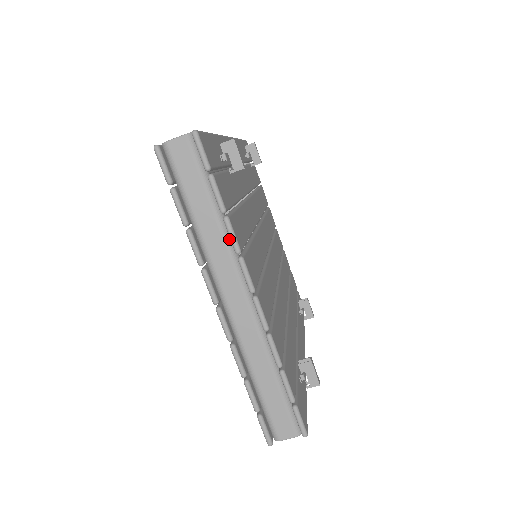
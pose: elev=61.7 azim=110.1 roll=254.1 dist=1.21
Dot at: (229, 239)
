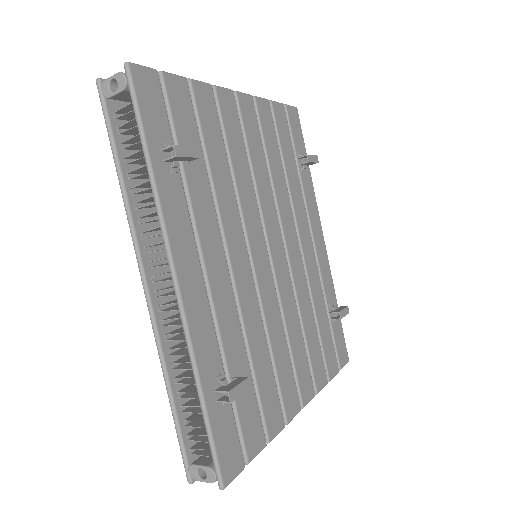
Dot at: occluded
